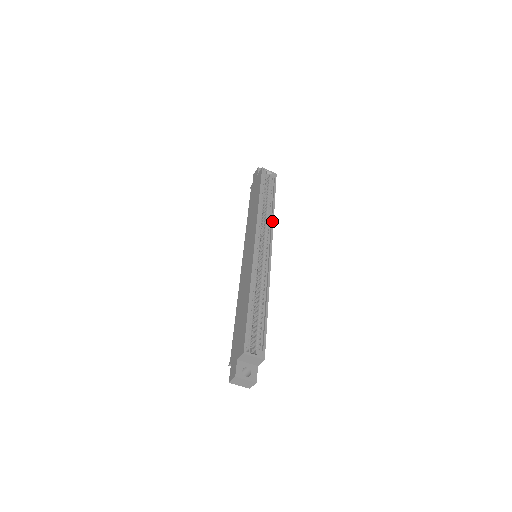
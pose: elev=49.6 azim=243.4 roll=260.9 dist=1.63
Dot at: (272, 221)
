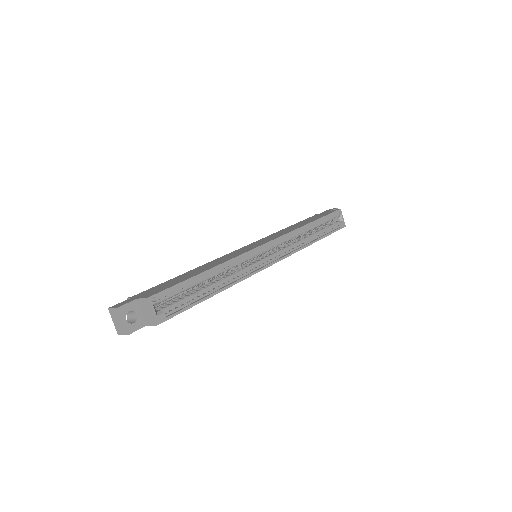
Dot at: (300, 248)
